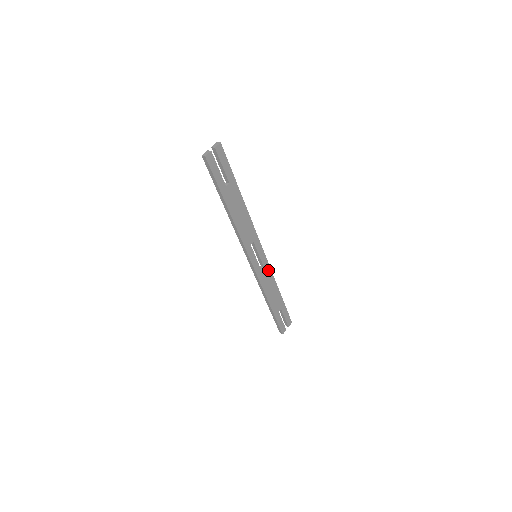
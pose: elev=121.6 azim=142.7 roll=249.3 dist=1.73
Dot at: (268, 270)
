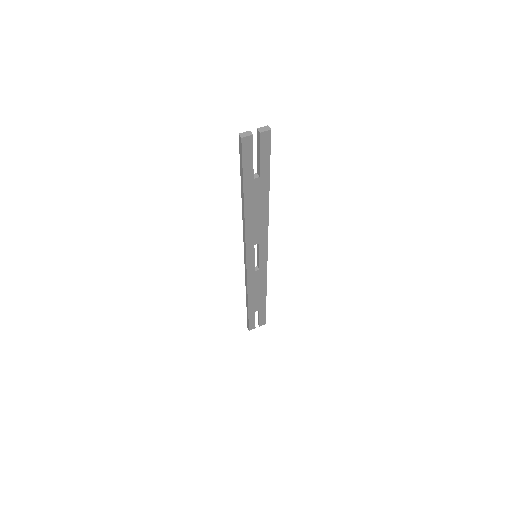
Dot at: (263, 273)
